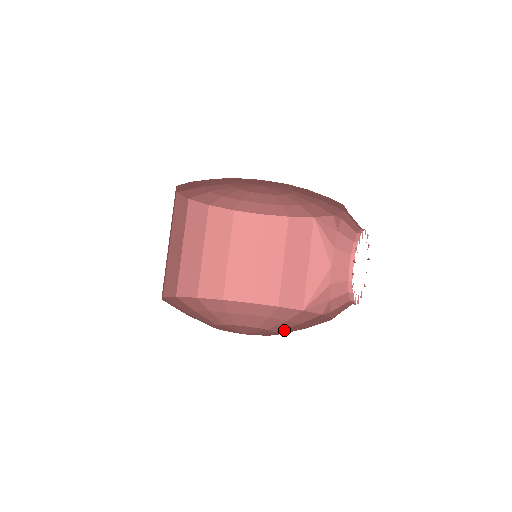
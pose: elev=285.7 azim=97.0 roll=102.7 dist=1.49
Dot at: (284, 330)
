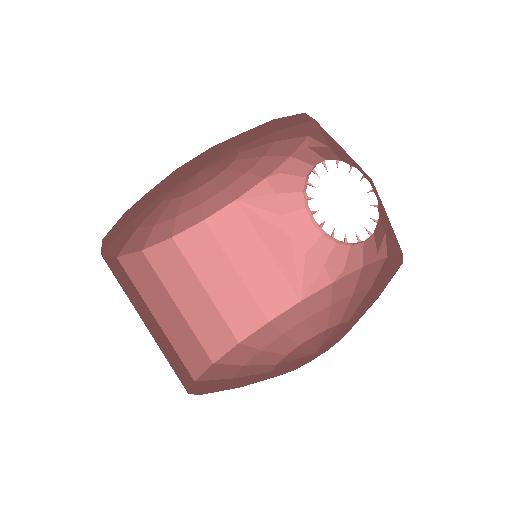
Dot at: (334, 318)
